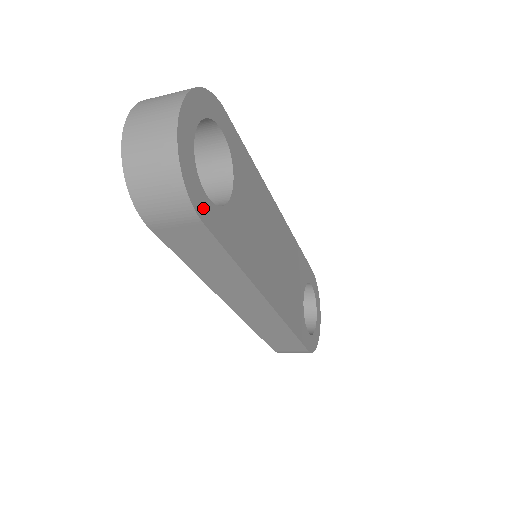
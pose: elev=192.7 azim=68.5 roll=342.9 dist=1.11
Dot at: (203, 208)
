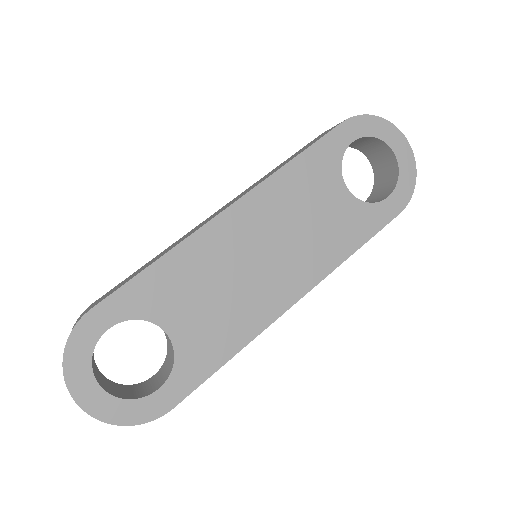
Dot at: (163, 402)
